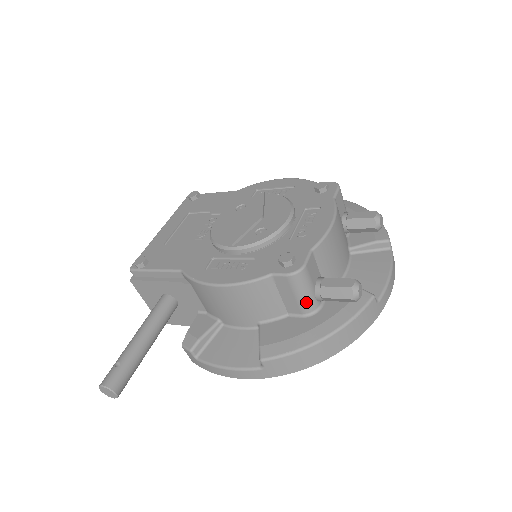
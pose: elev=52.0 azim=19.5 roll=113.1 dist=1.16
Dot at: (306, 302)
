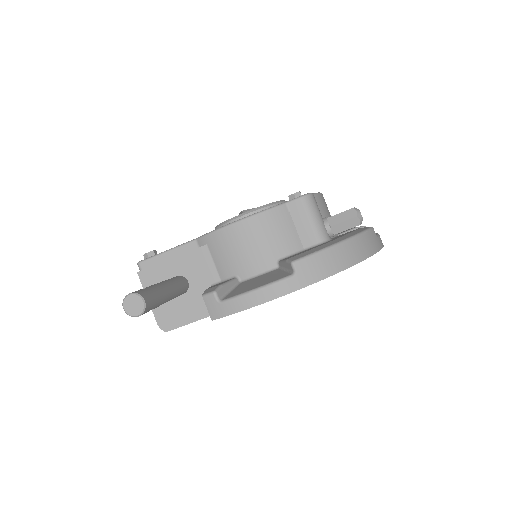
Dot at: (319, 228)
